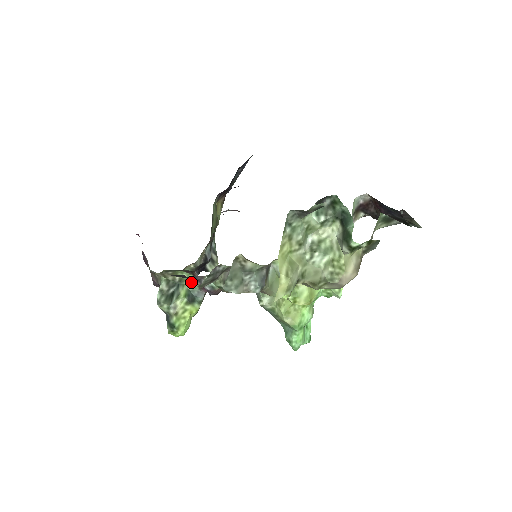
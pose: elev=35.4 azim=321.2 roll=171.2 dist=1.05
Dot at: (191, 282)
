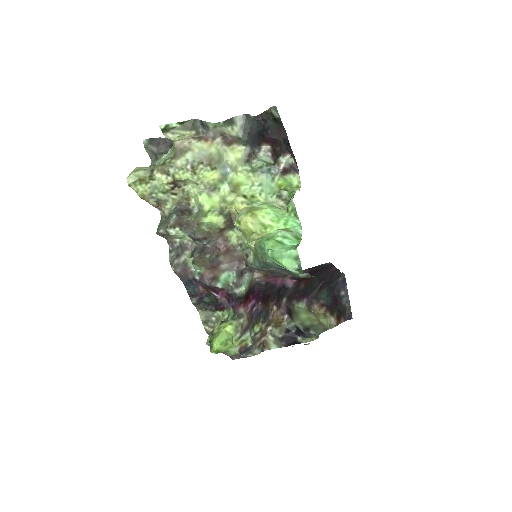
Dot at: (230, 315)
